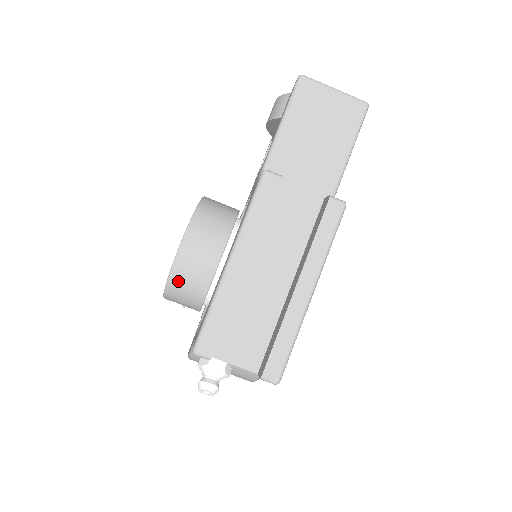
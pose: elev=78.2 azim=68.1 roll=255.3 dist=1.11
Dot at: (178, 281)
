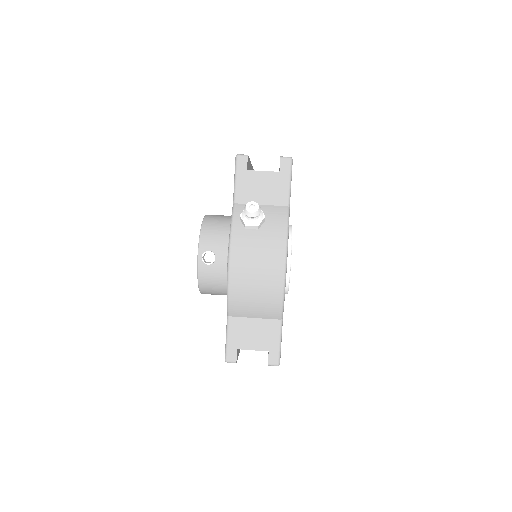
Dot at: (209, 222)
